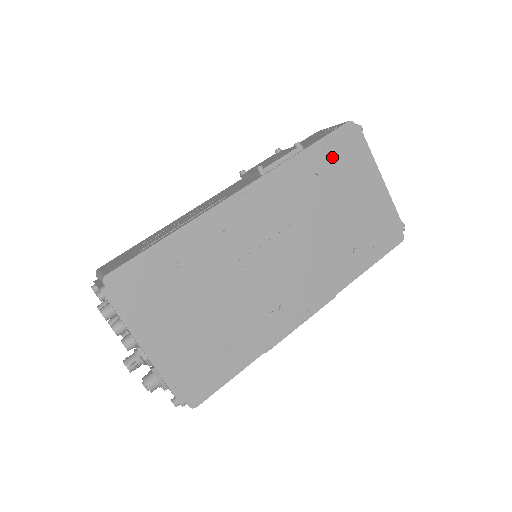
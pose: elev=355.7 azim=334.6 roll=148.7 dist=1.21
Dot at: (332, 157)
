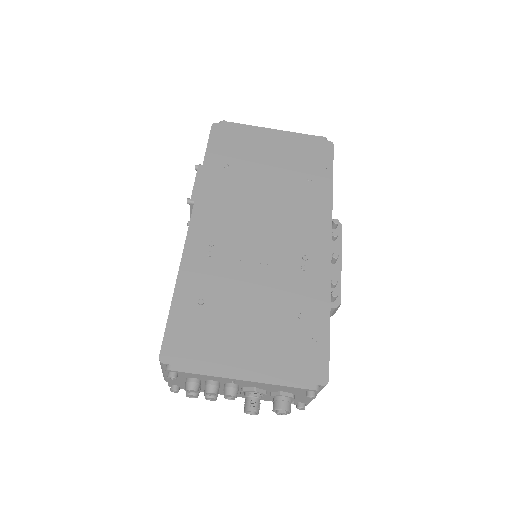
Dot at: (226, 151)
